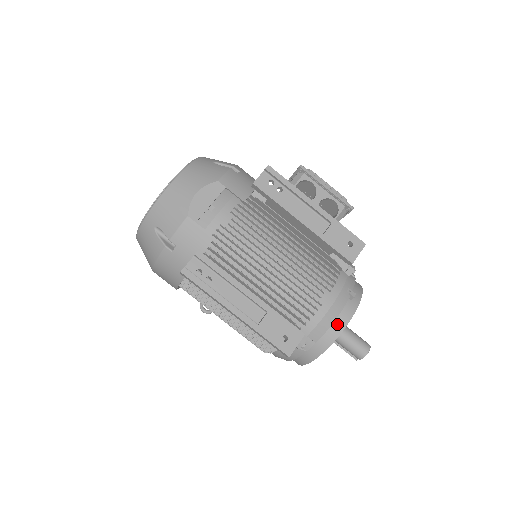
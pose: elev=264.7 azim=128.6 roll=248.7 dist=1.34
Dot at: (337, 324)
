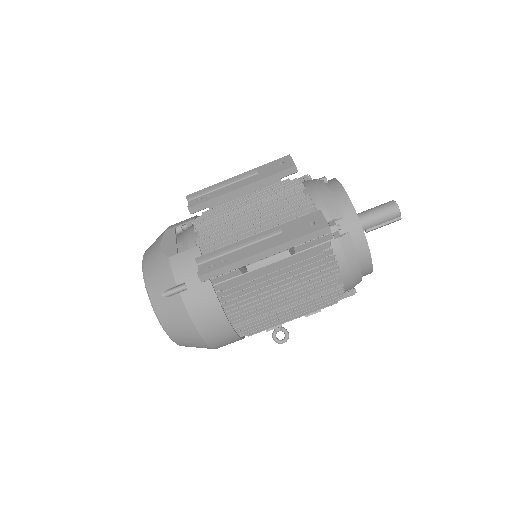
Dot at: (338, 195)
